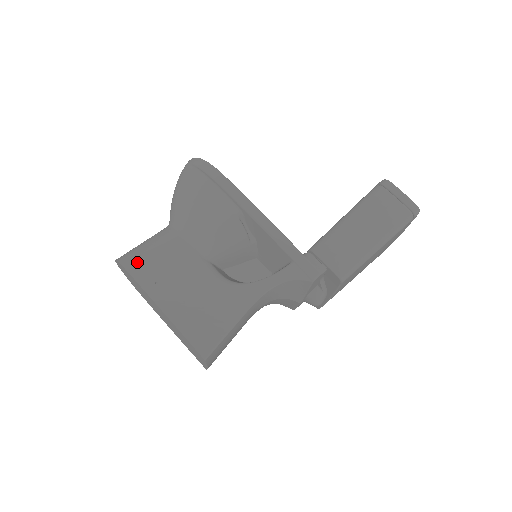
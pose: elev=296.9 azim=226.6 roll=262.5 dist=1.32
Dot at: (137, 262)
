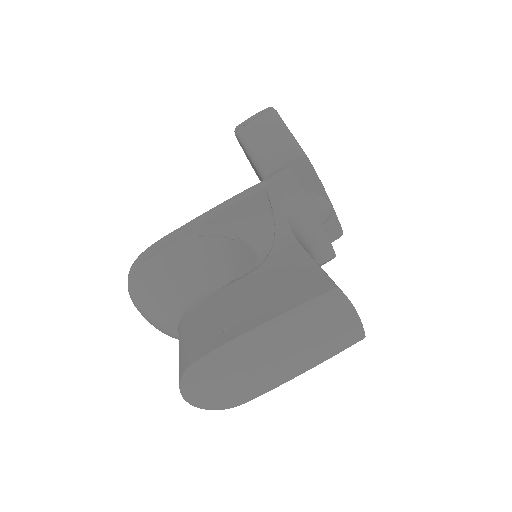
Dot at: (191, 351)
